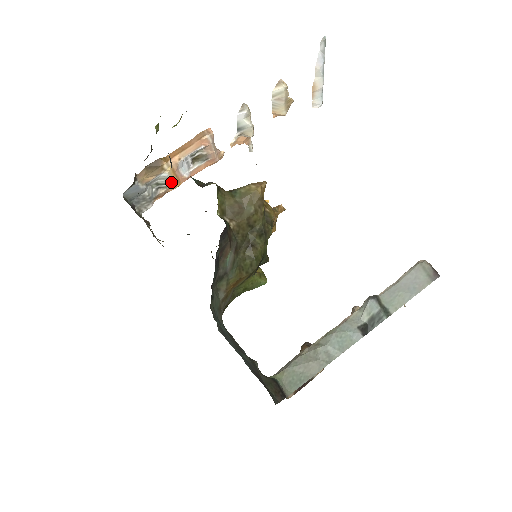
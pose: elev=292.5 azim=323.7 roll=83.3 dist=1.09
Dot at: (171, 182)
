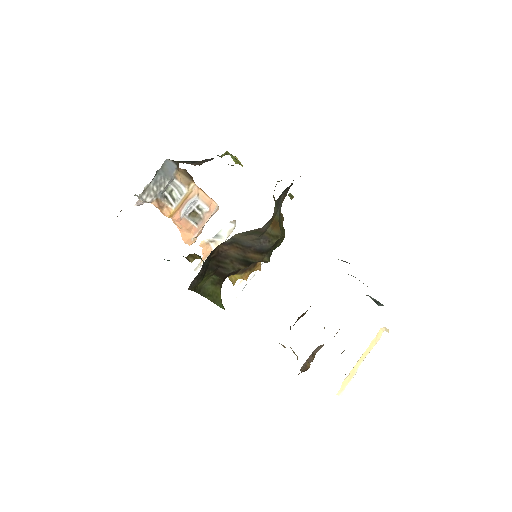
Dot at: (177, 203)
